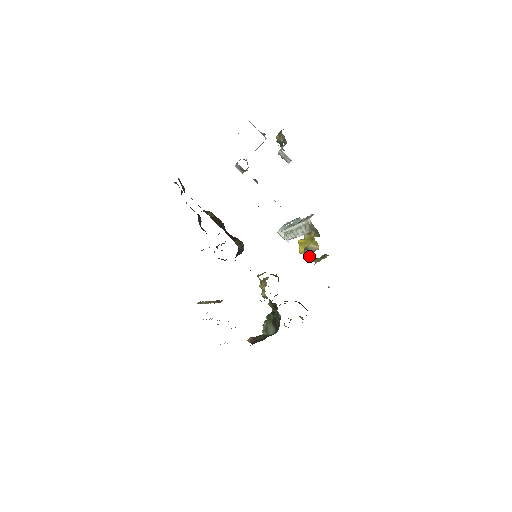
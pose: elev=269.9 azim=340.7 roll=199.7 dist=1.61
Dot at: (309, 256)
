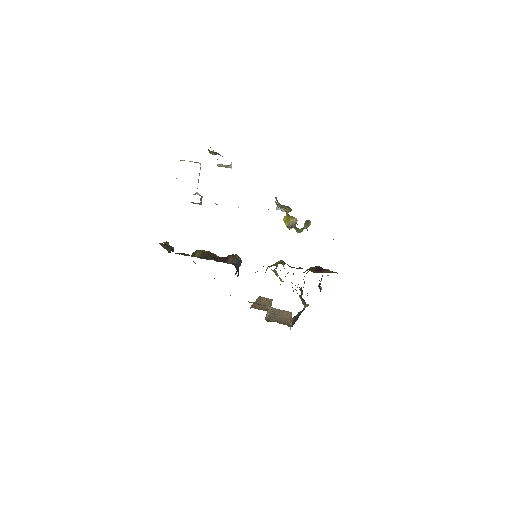
Dot at: (296, 229)
